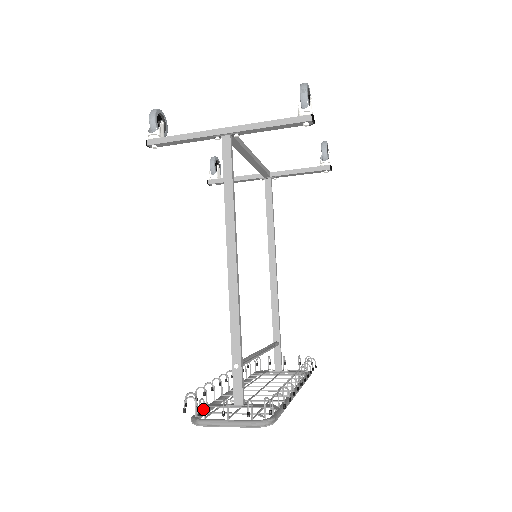
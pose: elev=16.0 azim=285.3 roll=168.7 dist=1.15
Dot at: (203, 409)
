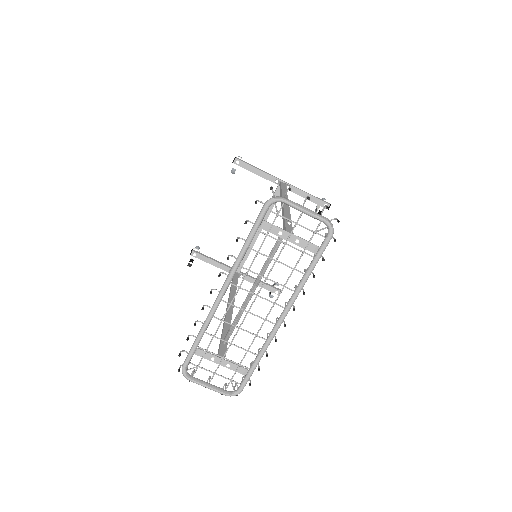
Dot at: (259, 221)
